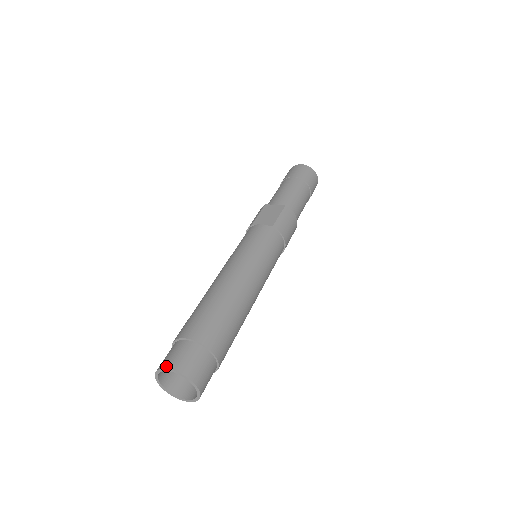
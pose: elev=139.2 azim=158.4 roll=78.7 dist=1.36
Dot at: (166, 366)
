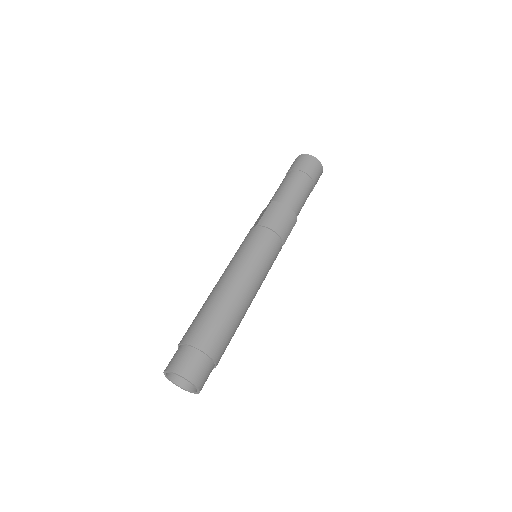
Dot at: (164, 370)
